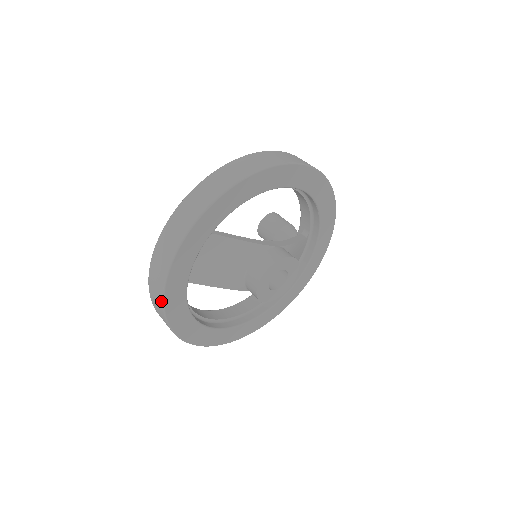
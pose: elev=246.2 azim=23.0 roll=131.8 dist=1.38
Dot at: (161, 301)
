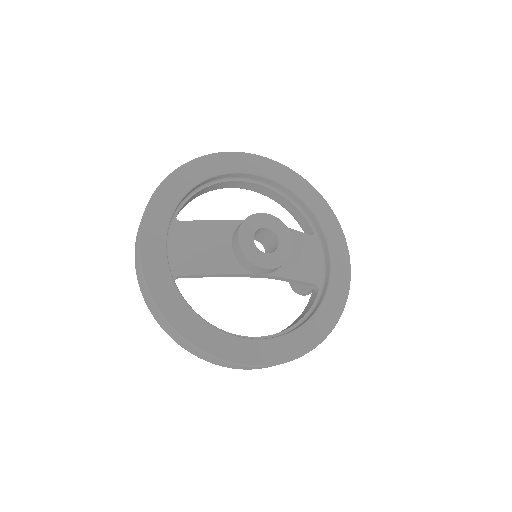
Dot at: (145, 287)
